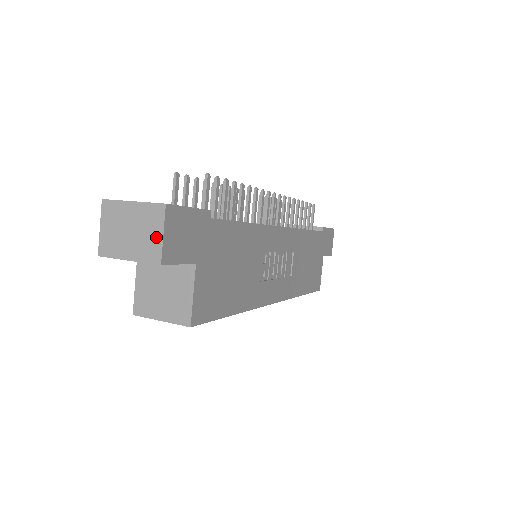
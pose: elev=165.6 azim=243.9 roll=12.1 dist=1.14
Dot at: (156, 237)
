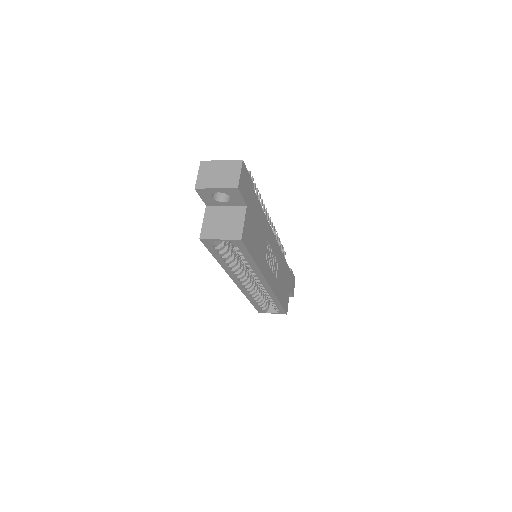
Dot at: (236, 175)
